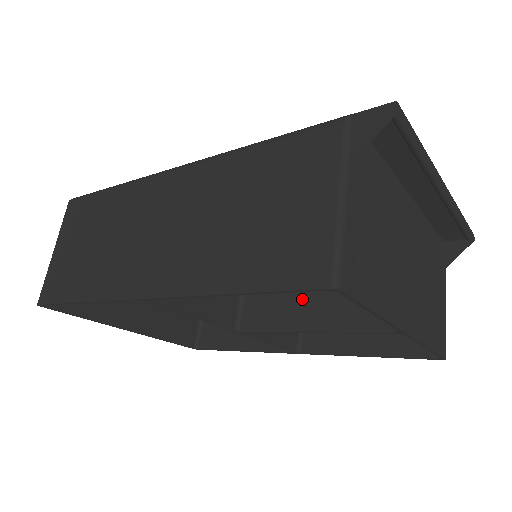
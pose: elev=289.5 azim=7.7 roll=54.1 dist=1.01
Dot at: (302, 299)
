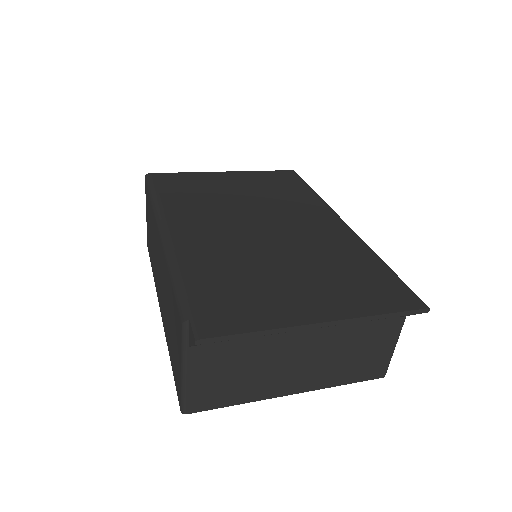
Dot at: occluded
